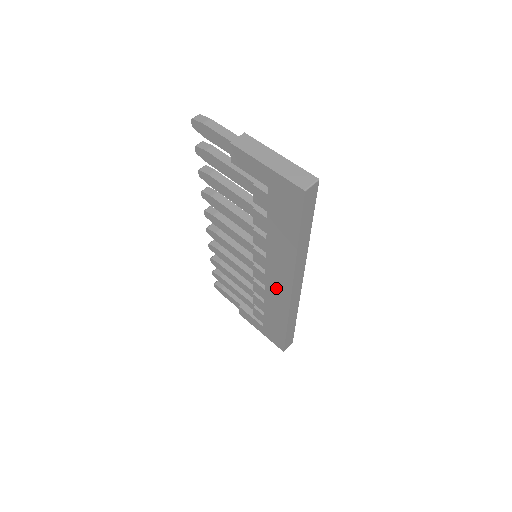
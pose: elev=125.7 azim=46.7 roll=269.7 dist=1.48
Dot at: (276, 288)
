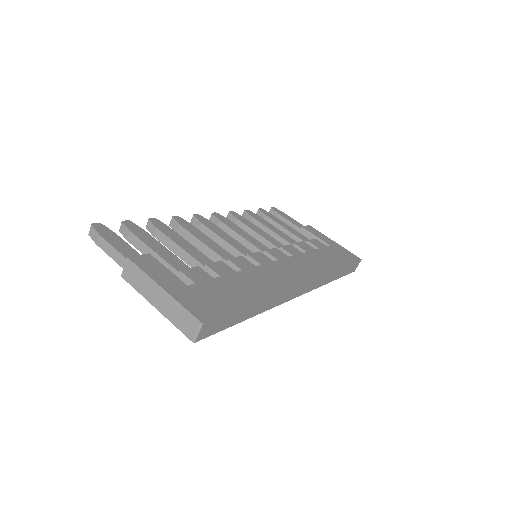
Dot at: occluded
